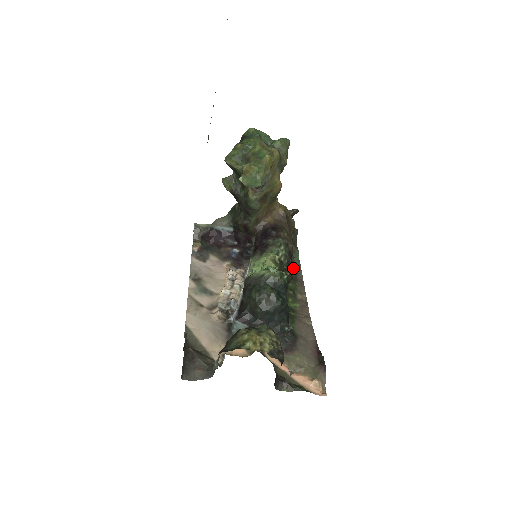
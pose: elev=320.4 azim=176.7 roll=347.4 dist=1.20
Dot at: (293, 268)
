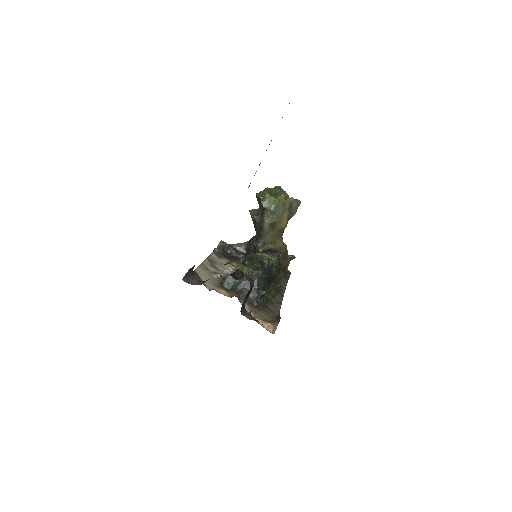
Dot at: (279, 287)
